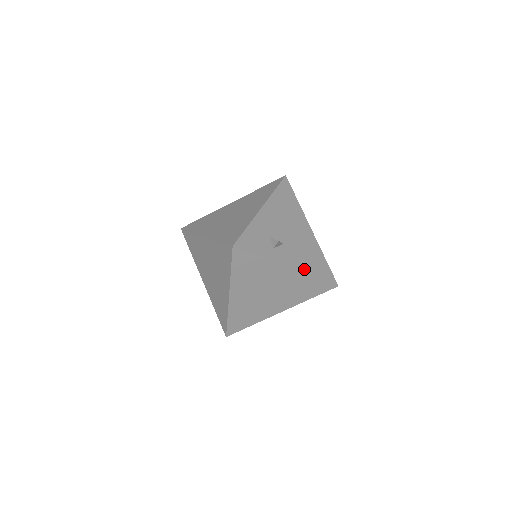
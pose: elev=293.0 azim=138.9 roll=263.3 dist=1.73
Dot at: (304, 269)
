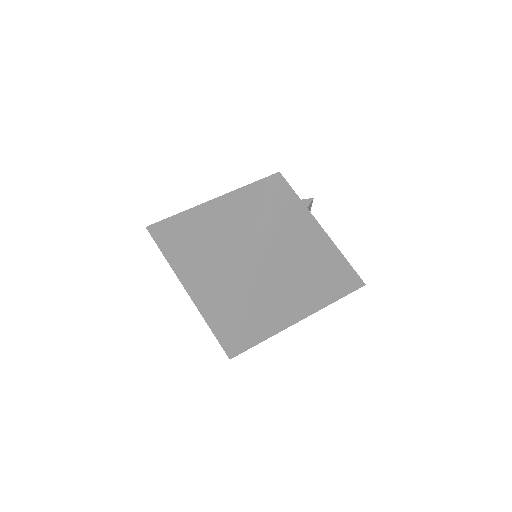
Dot at: occluded
